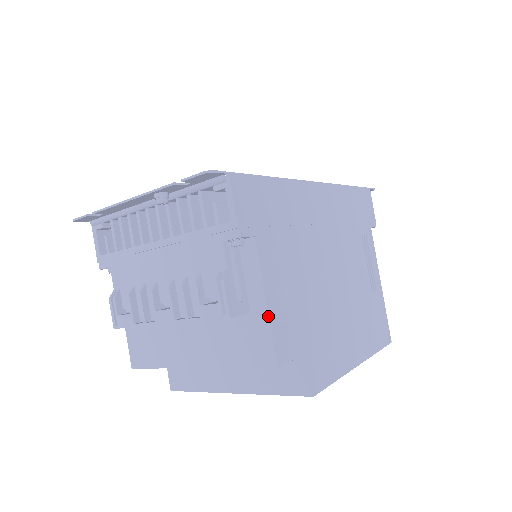
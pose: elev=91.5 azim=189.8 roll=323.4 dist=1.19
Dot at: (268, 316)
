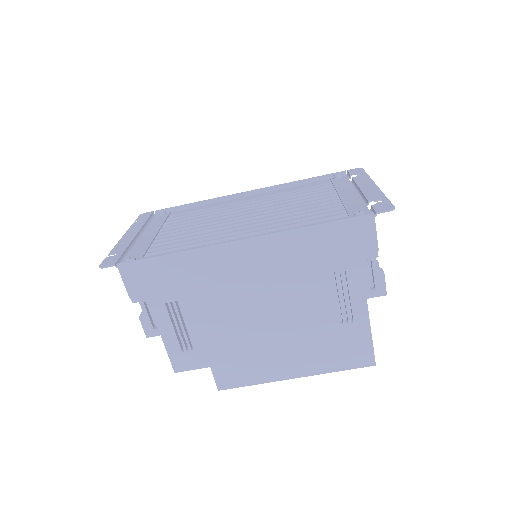
Dot at: occluded
